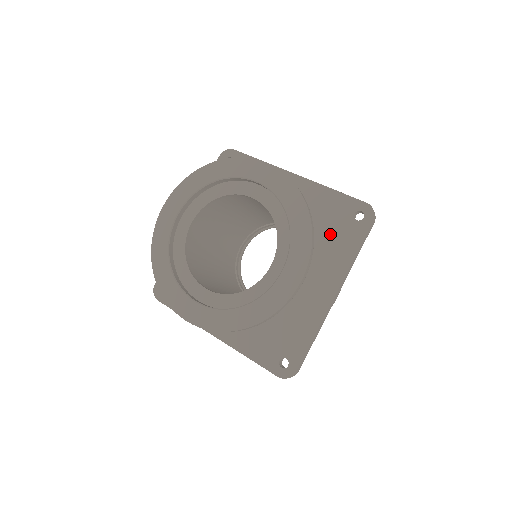
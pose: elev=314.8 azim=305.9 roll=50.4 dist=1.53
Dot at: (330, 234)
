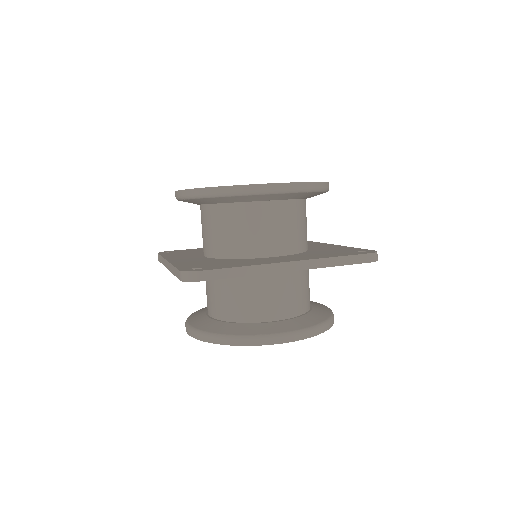
Dot at: (327, 253)
